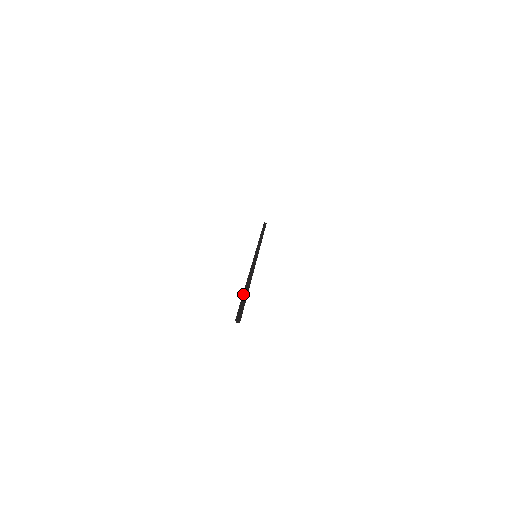
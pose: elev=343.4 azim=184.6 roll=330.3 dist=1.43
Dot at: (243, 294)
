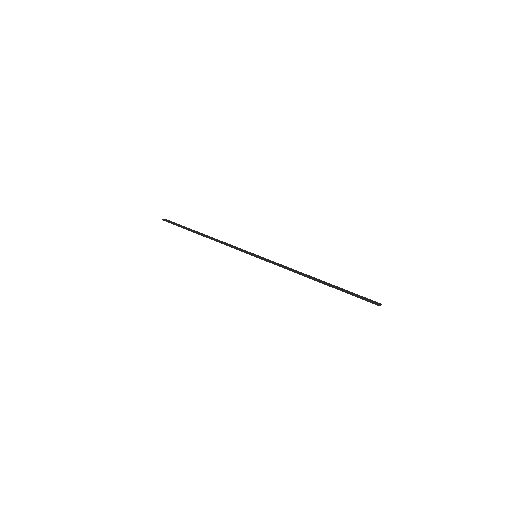
Dot at: (338, 289)
